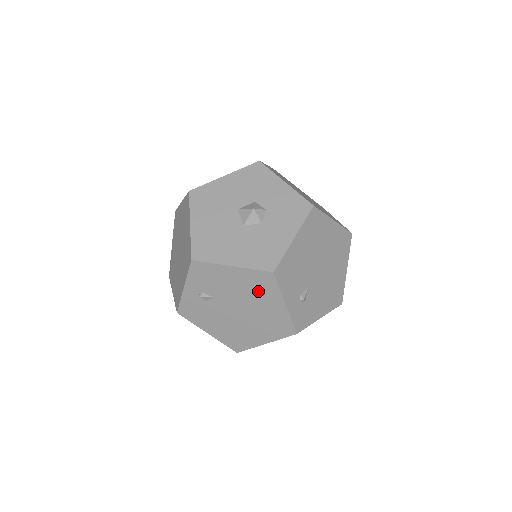
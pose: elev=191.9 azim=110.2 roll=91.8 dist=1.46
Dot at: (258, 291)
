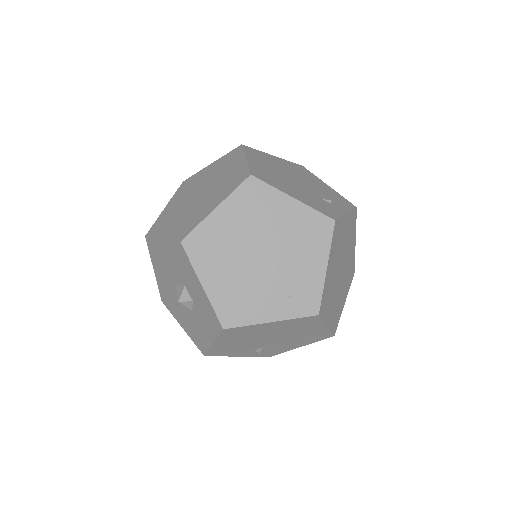
Dot at: occluded
